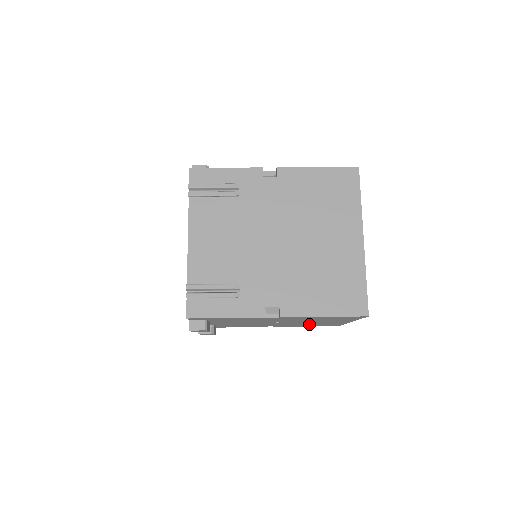
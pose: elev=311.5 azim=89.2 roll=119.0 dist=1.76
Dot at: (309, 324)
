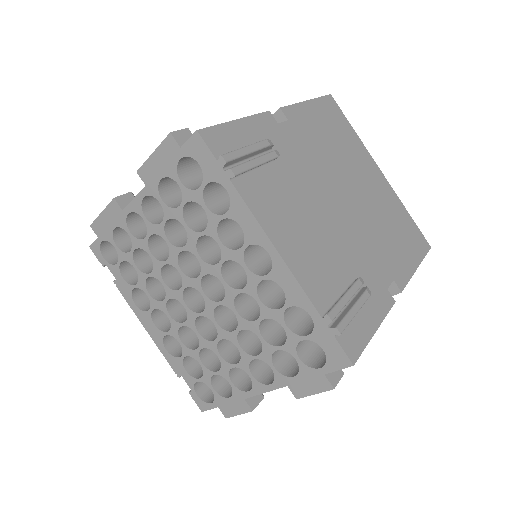
Dot at: occluded
